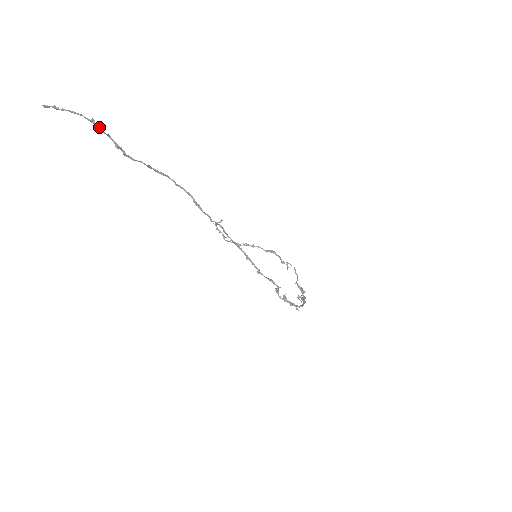
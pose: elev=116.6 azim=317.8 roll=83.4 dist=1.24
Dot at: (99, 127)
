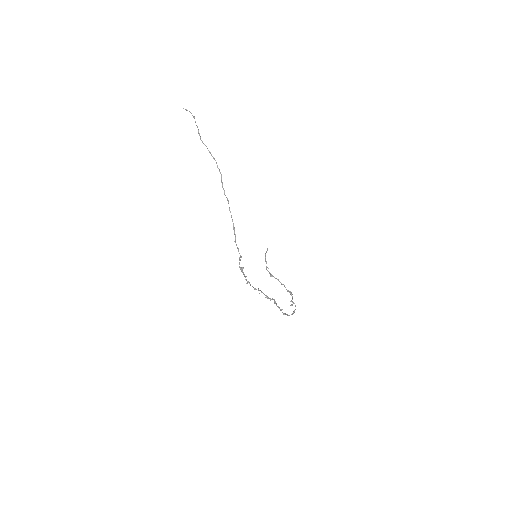
Dot at: (195, 121)
